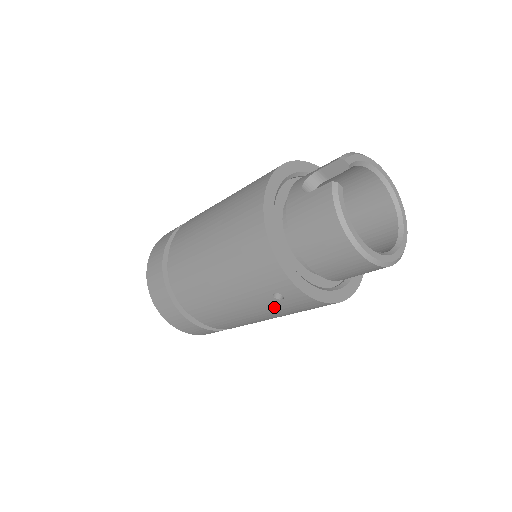
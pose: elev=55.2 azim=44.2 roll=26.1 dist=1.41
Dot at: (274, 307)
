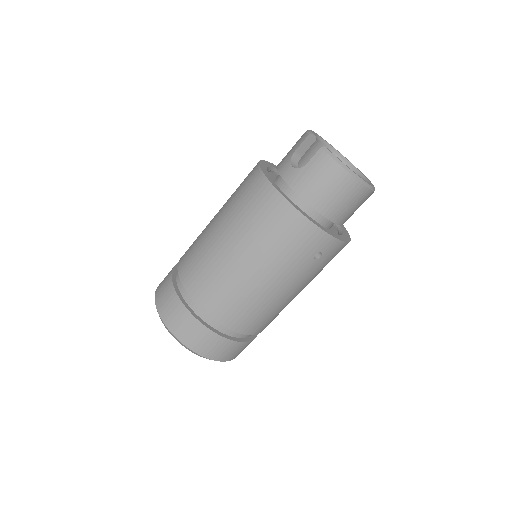
Dot at: (312, 271)
